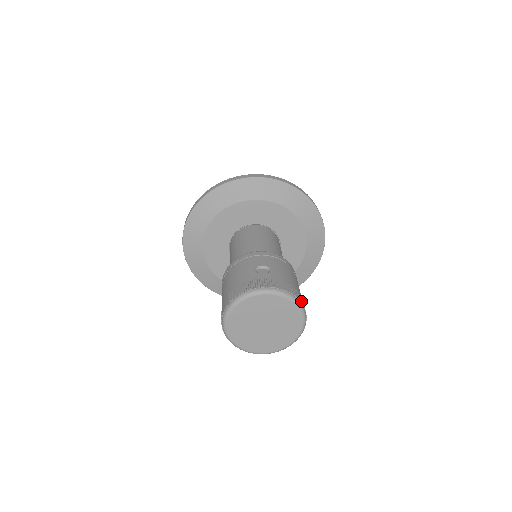
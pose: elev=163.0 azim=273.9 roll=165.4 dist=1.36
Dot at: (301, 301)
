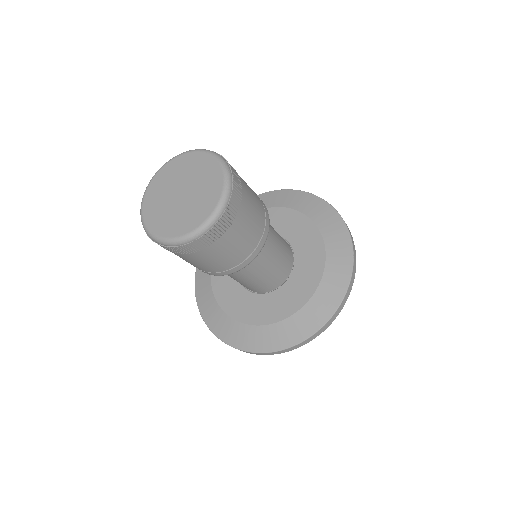
Dot at: (230, 166)
